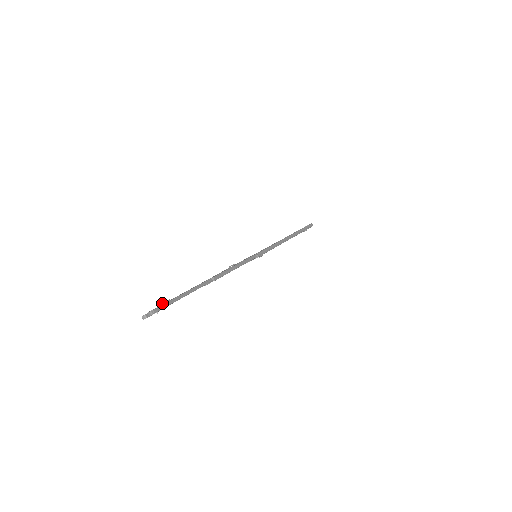
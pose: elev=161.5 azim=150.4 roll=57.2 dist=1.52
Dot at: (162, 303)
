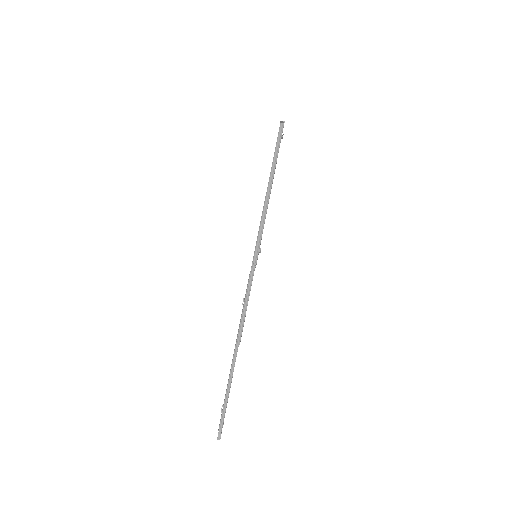
Dot at: (221, 412)
